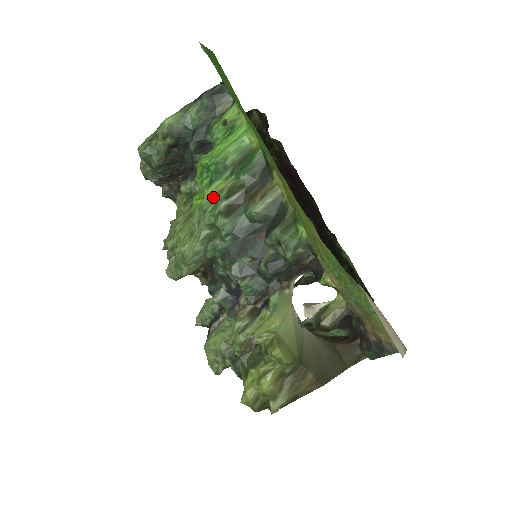
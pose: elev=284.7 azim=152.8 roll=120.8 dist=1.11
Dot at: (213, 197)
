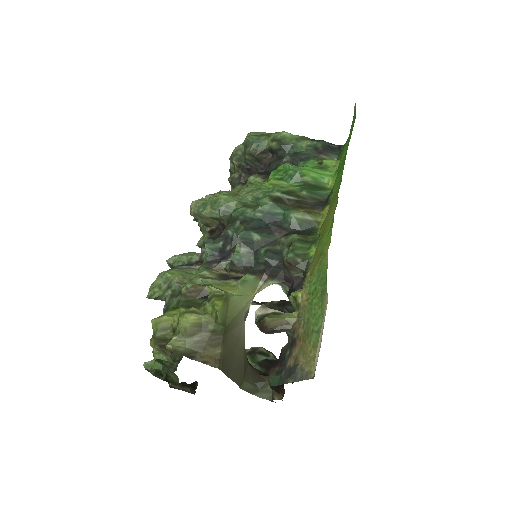
Dot at: (274, 185)
